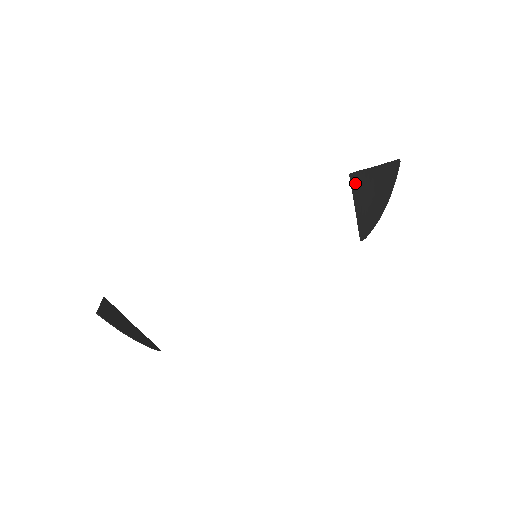
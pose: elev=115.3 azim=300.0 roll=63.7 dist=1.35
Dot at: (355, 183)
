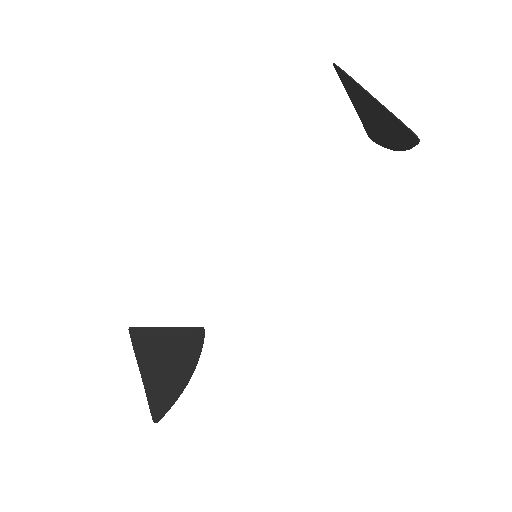
Dot at: (345, 82)
